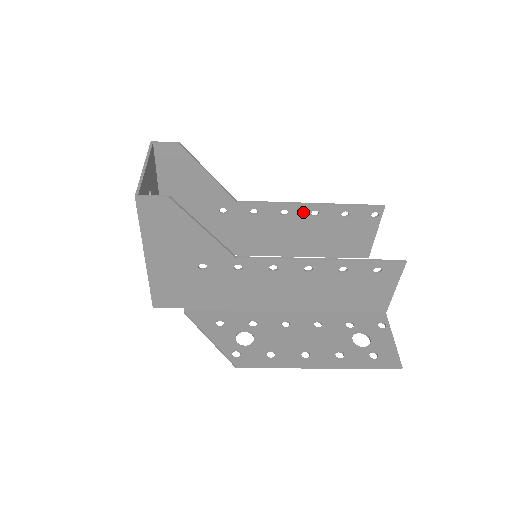
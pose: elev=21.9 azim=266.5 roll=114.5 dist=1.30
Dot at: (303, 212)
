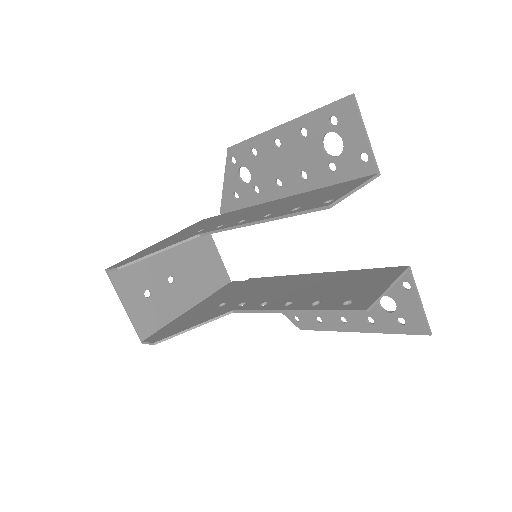
Dot at: occluded
